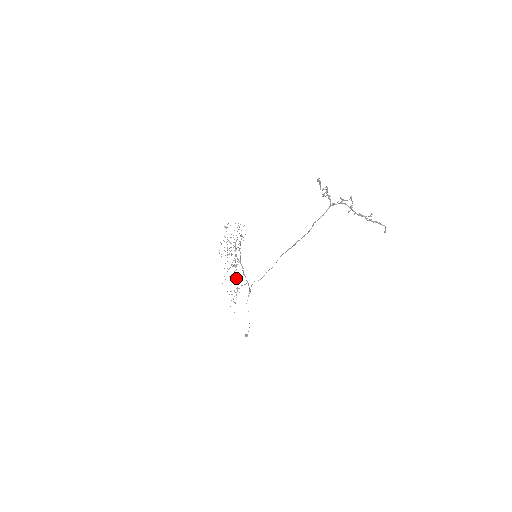
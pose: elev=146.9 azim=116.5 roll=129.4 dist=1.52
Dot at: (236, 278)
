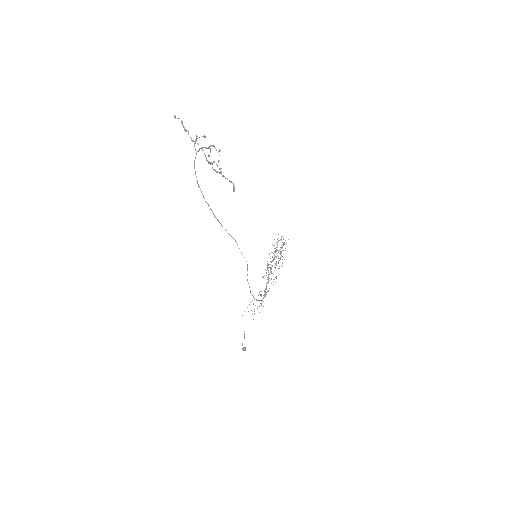
Dot at: occluded
